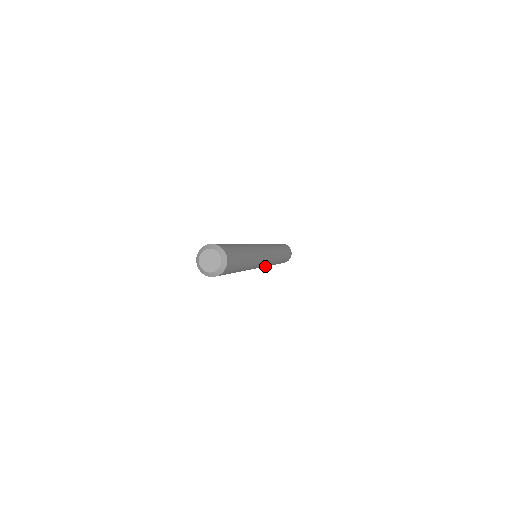
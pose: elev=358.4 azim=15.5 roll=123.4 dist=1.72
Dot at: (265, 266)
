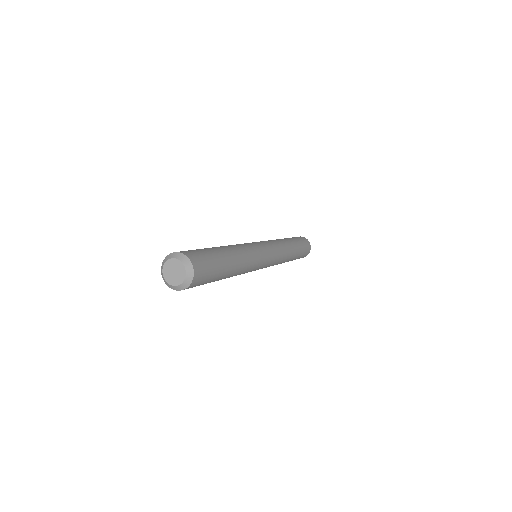
Dot at: (276, 262)
